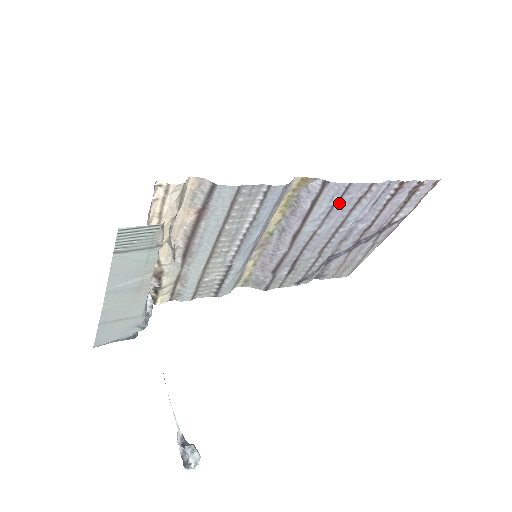
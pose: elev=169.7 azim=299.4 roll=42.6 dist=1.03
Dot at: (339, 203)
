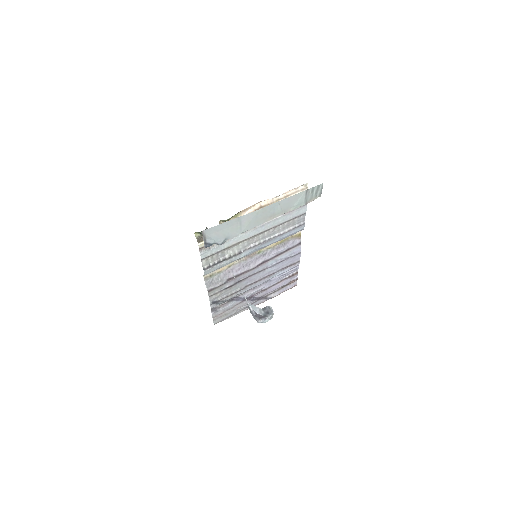
Dot at: (288, 259)
